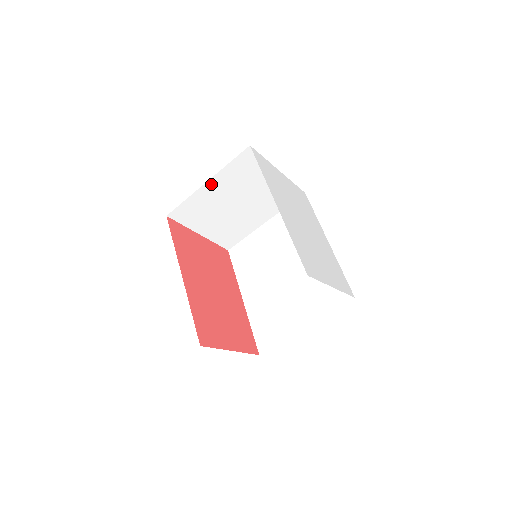
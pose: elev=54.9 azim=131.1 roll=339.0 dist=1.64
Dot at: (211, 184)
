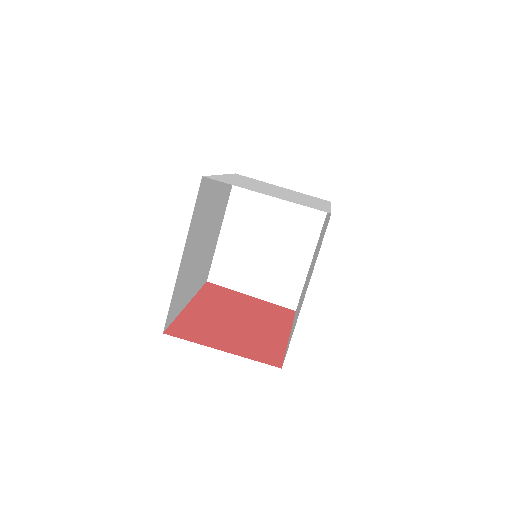
Dot at: (227, 229)
